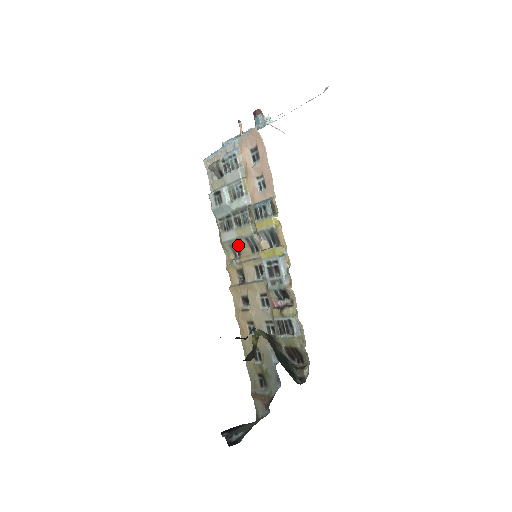
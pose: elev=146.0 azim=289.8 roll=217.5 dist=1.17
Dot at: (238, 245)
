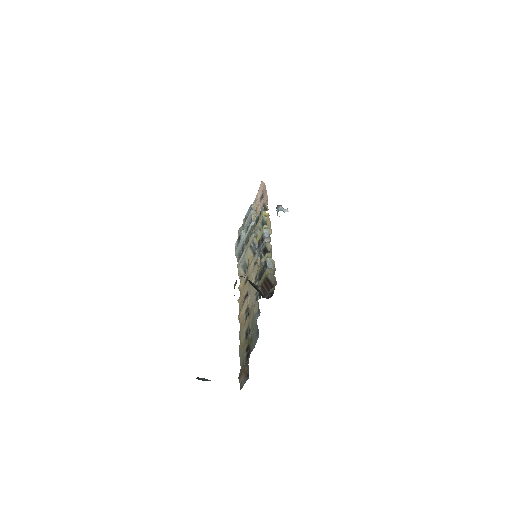
Dot at: (246, 259)
